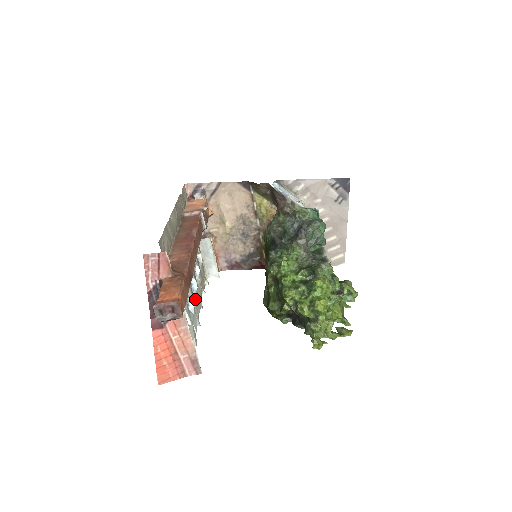
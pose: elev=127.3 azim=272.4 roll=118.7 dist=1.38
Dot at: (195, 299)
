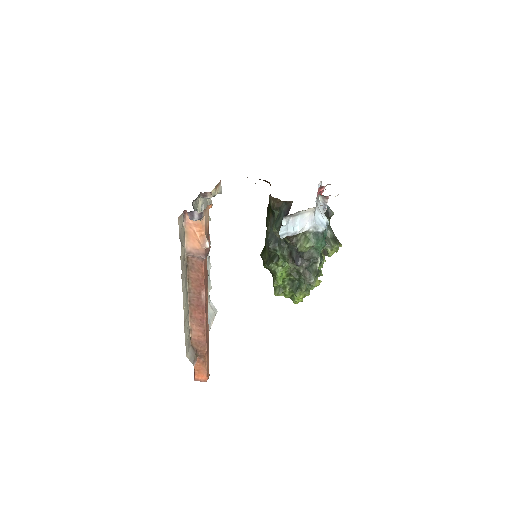
Dot at: occluded
